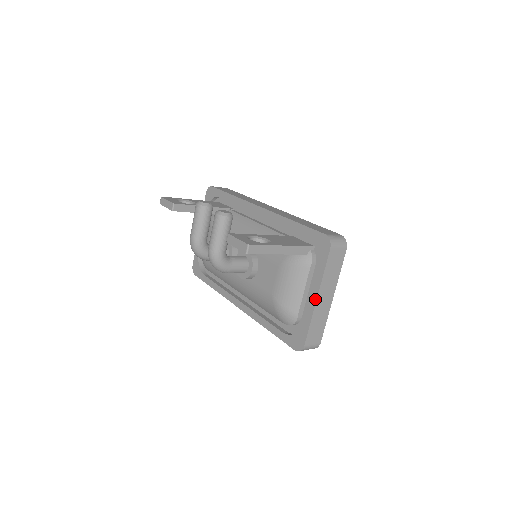
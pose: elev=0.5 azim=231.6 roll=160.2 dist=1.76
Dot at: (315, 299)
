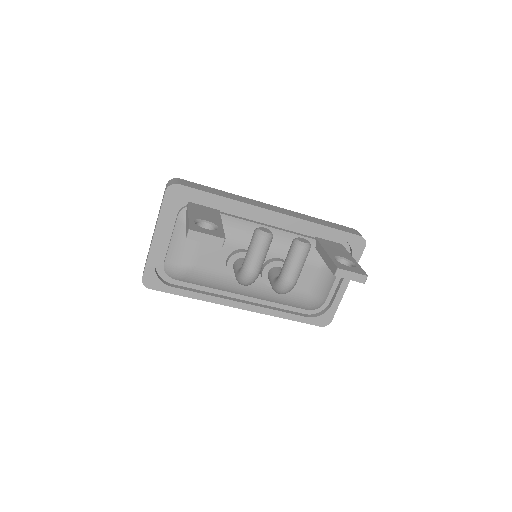
Dot at: (346, 286)
